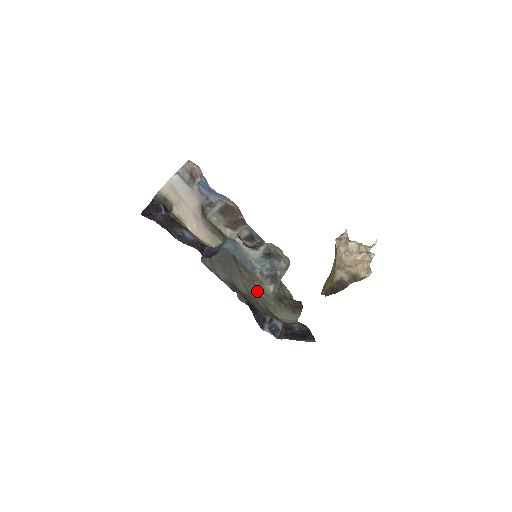
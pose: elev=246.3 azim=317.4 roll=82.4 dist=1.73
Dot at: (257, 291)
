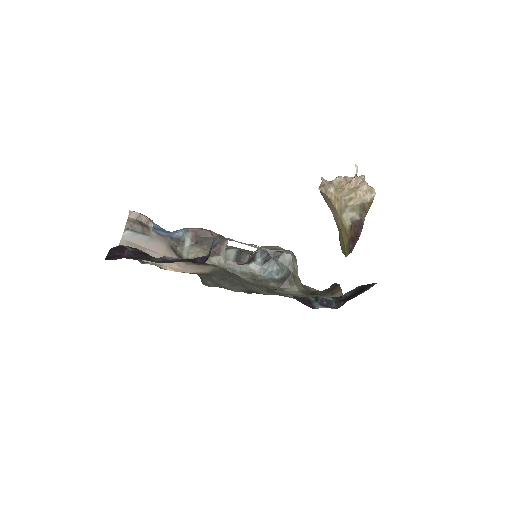
Dot at: (282, 295)
